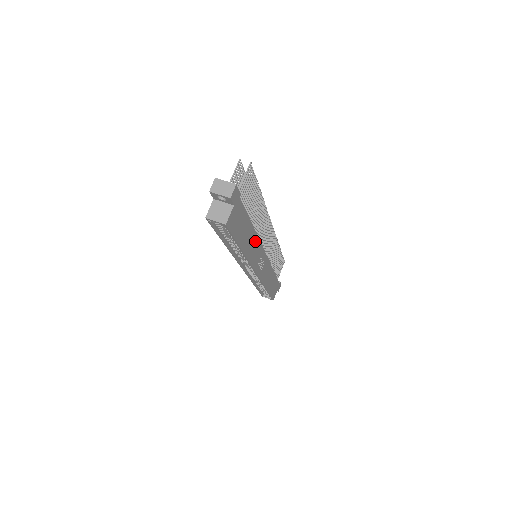
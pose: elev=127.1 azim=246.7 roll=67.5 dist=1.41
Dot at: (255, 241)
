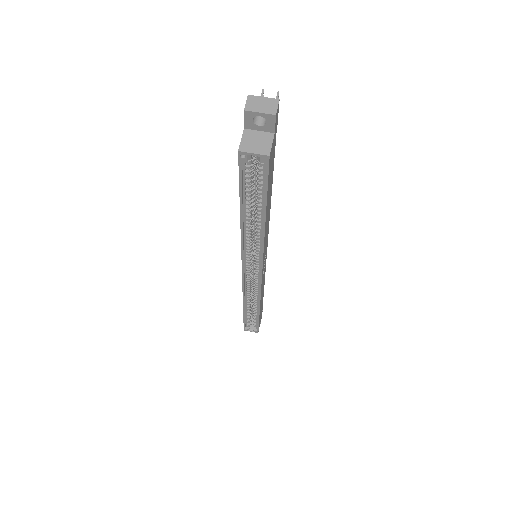
Dot at: (268, 221)
